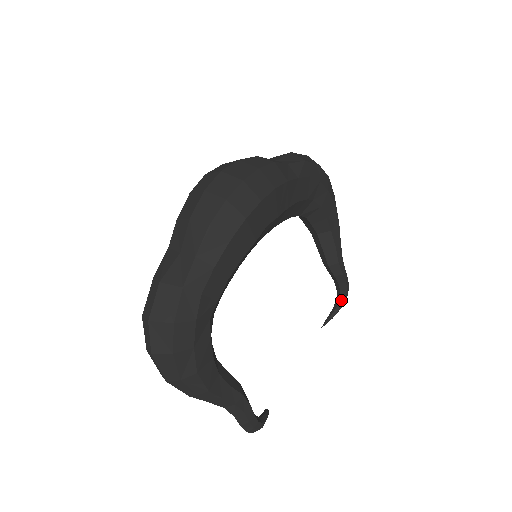
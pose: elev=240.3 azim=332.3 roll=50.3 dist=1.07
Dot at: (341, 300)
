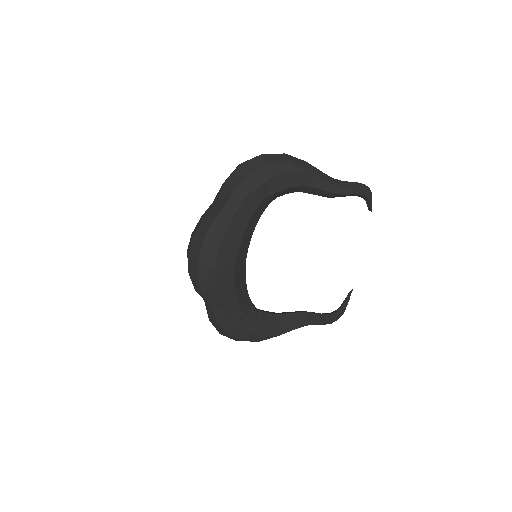
Dot at: (365, 199)
